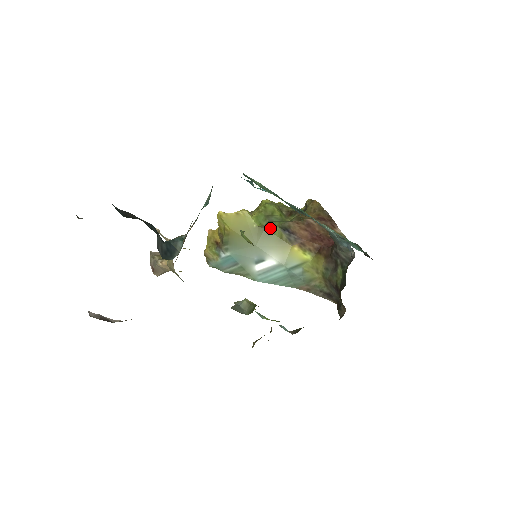
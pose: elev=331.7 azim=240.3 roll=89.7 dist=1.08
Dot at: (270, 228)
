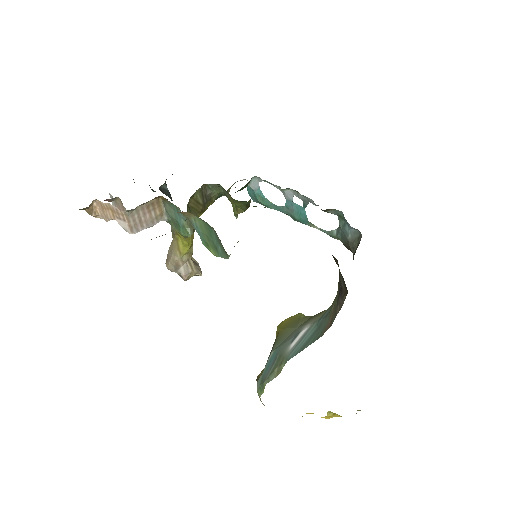
Dot at: occluded
